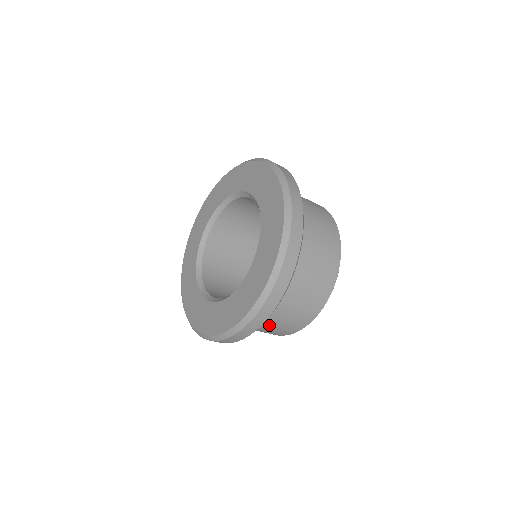
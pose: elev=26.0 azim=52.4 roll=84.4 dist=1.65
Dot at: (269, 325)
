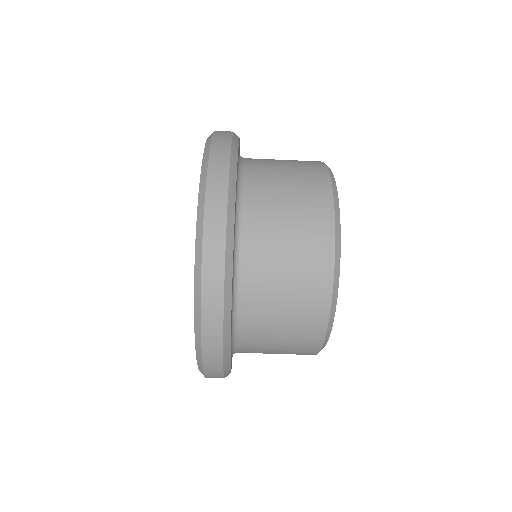
Dot at: (276, 256)
